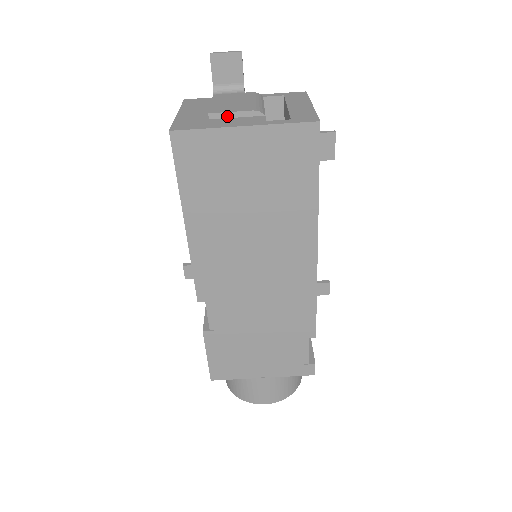
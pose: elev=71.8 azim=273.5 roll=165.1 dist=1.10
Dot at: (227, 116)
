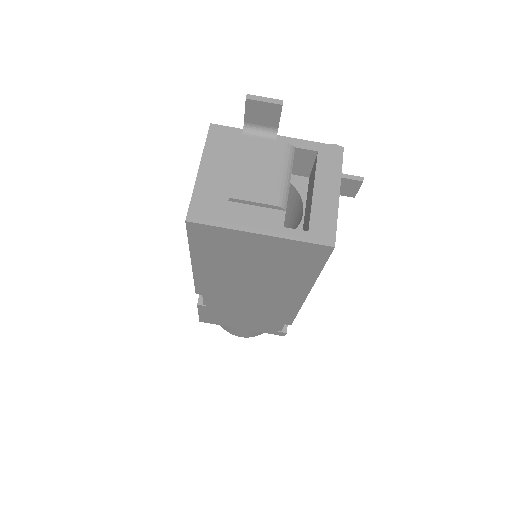
Dot at: (247, 203)
